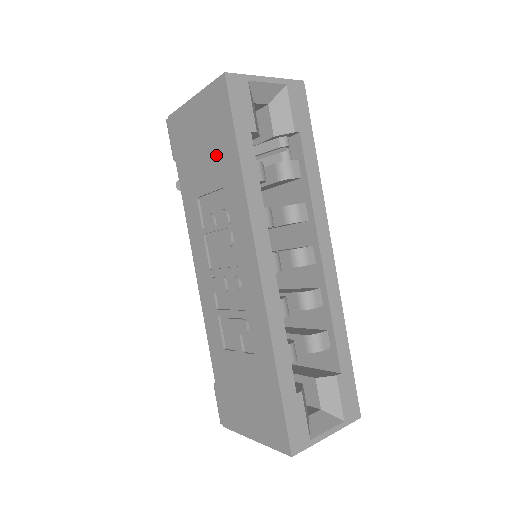
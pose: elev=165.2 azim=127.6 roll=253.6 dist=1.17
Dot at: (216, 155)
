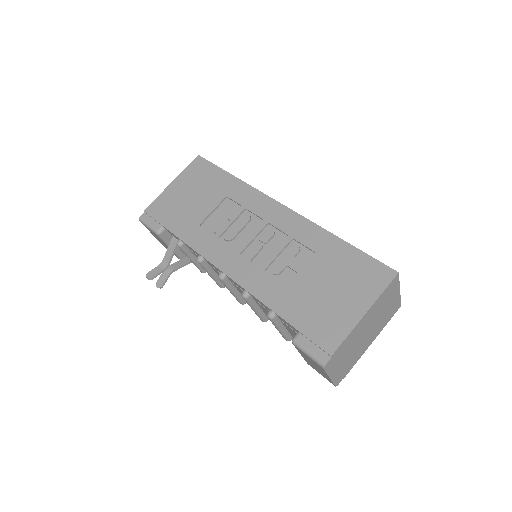
Dot at: (209, 189)
